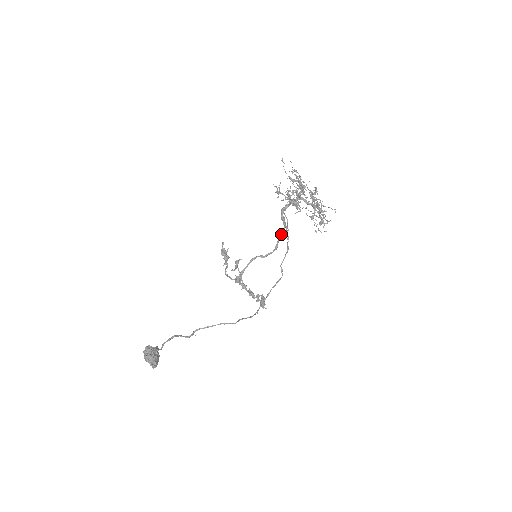
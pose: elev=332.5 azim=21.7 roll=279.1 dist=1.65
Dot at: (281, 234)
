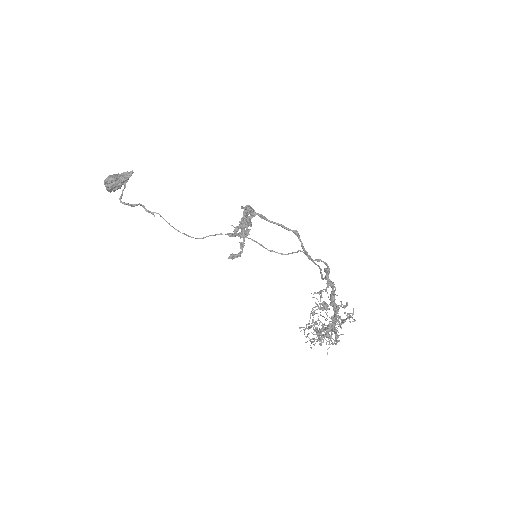
Dot at: (318, 261)
